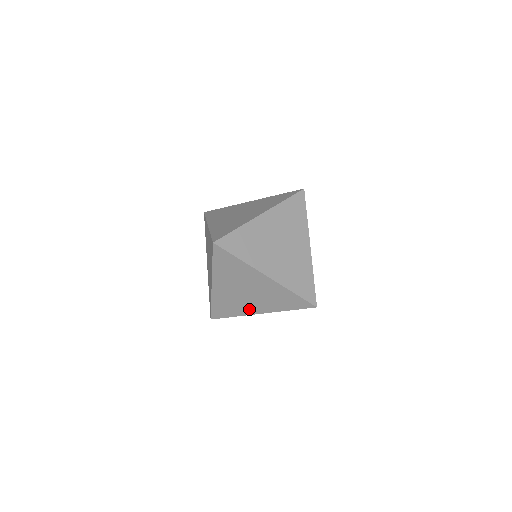
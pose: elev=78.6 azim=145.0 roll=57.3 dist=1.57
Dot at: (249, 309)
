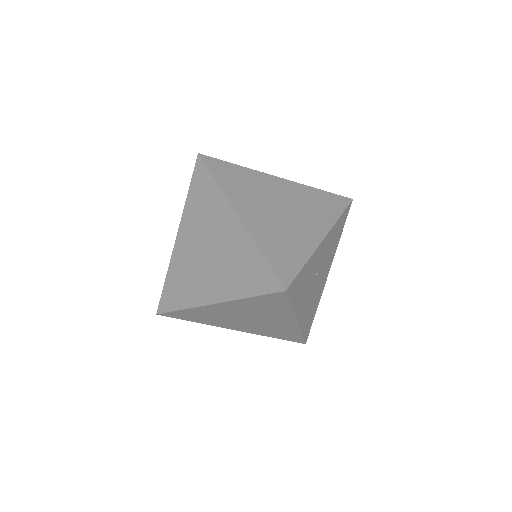
Dot at: (226, 325)
